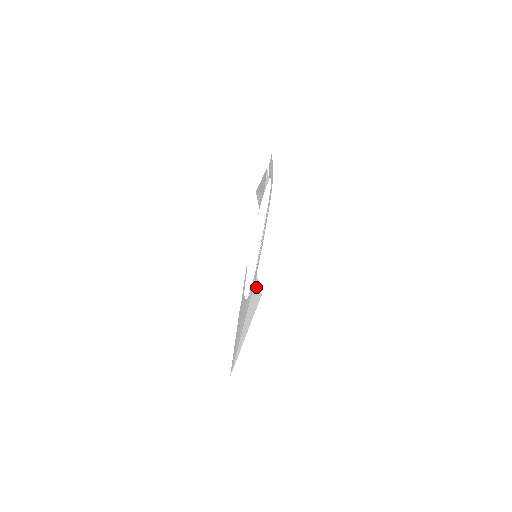
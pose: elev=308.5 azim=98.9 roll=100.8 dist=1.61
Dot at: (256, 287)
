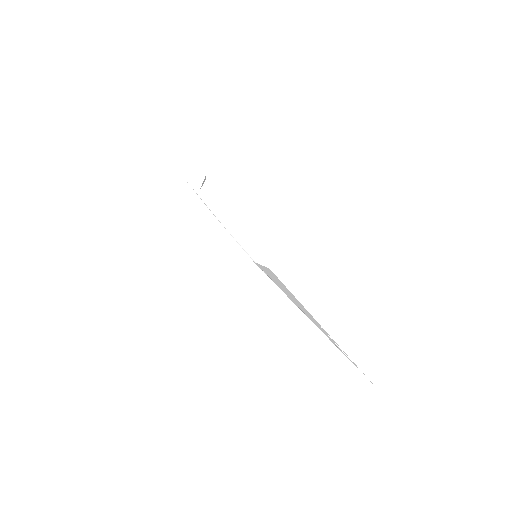
Dot at: (265, 272)
